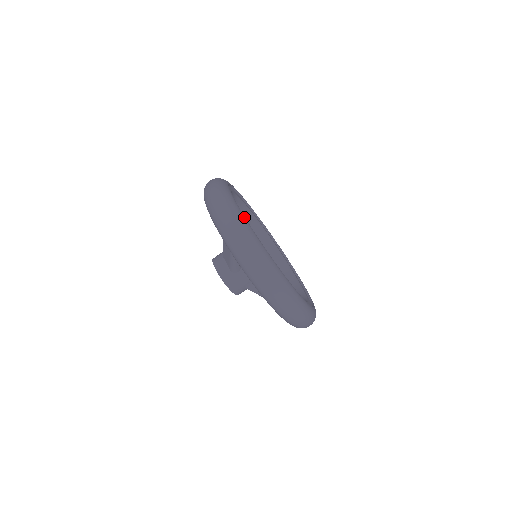
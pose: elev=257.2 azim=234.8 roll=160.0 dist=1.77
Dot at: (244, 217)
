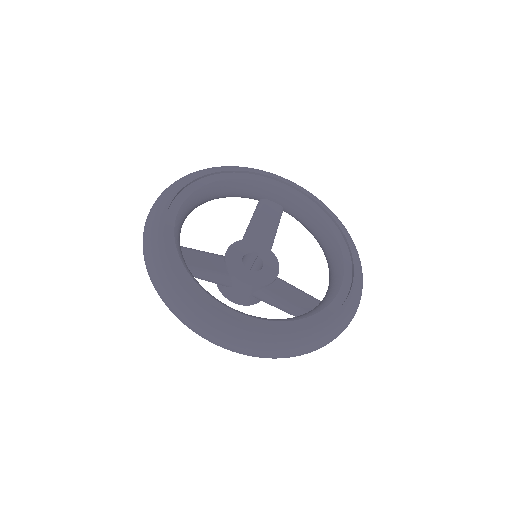
Dot at: (164, 250)
